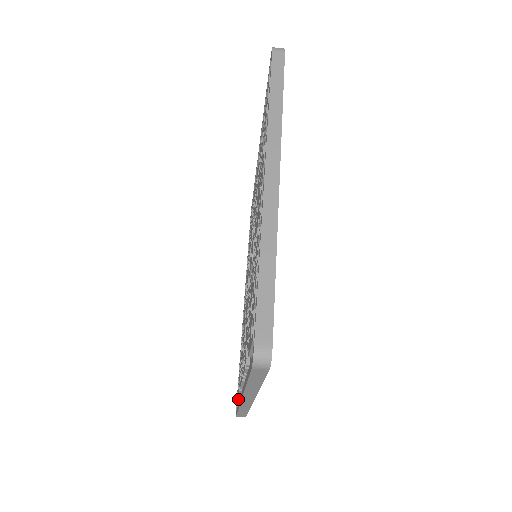
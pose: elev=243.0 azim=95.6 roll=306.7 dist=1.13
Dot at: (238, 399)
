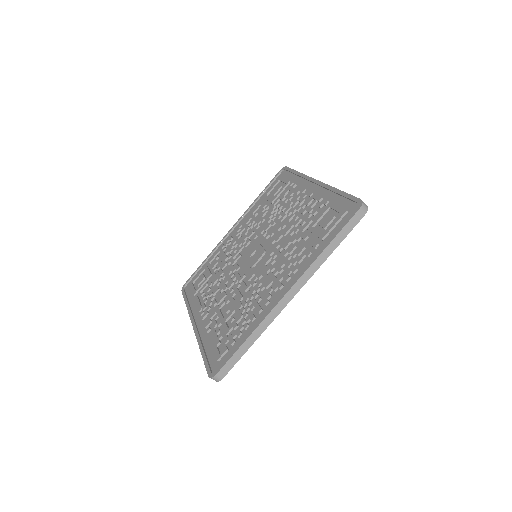
Dot at: (189, 281)
